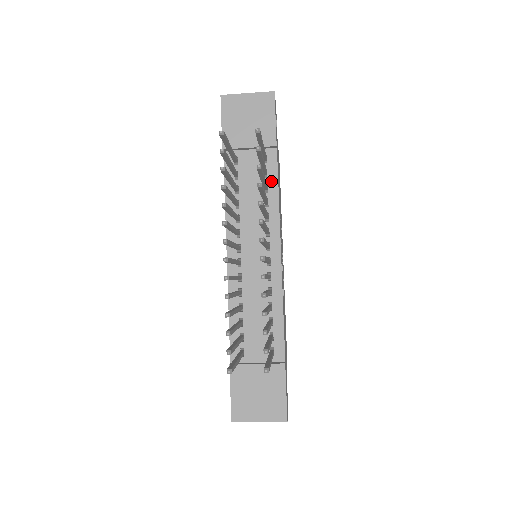
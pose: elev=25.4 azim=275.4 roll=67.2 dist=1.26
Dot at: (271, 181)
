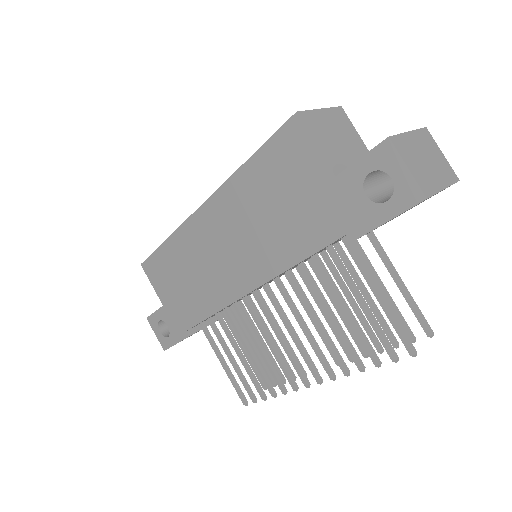
Dot at: occluded
